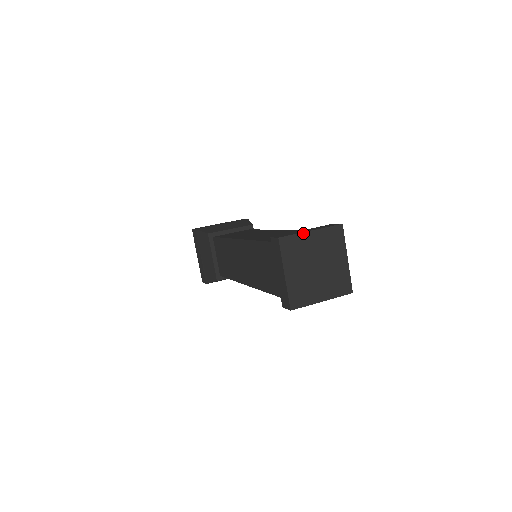
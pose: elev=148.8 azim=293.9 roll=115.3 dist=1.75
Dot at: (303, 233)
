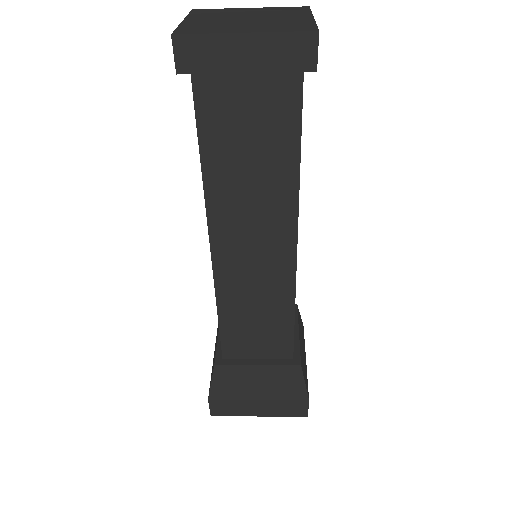
Dot at: (235, 9)
